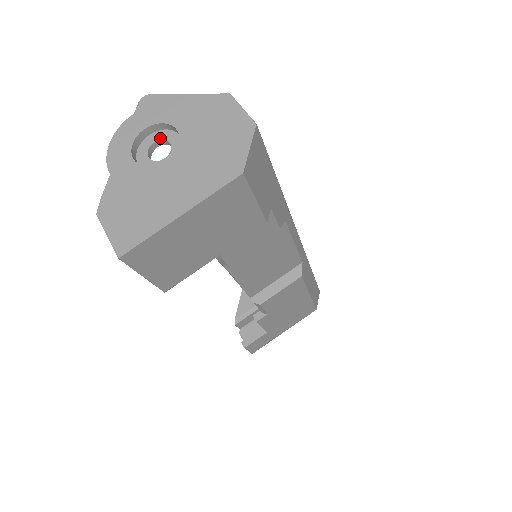
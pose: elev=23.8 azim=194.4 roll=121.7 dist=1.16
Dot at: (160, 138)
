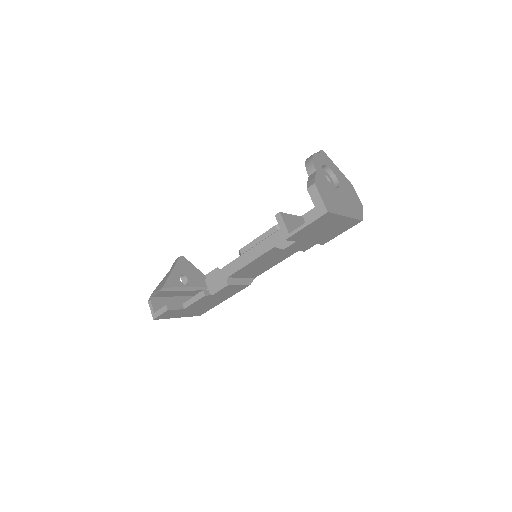
Dot at: (326, 174)
